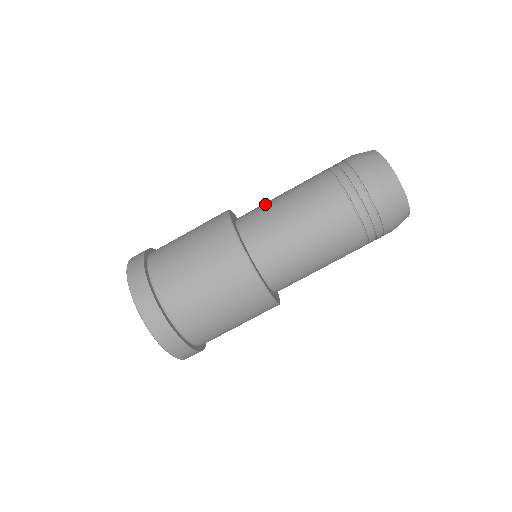
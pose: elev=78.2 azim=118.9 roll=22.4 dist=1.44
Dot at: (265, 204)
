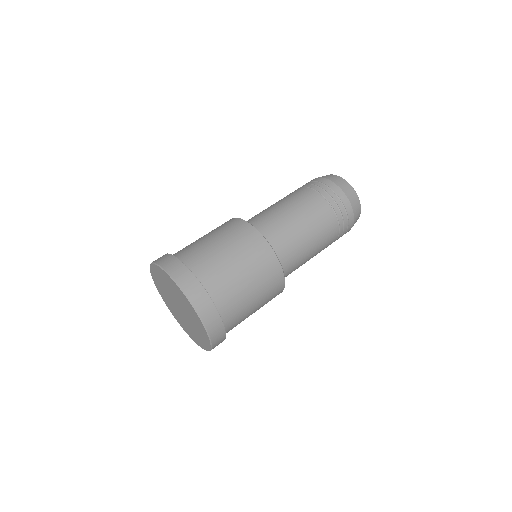
Dot at: occluded
